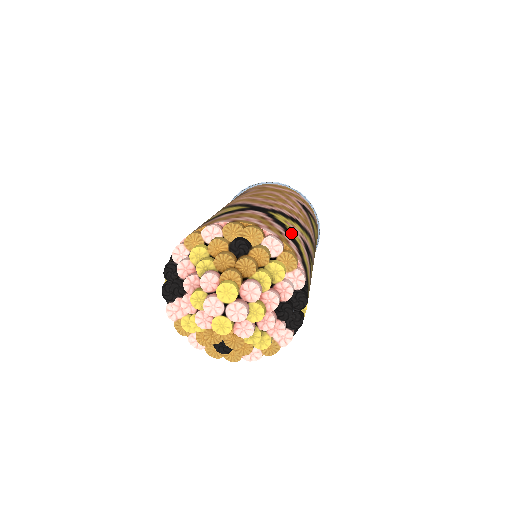
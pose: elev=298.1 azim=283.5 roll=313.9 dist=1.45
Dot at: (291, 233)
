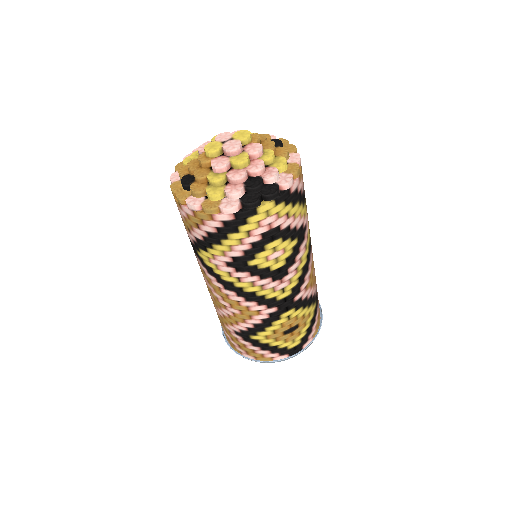
Dot at: occluded
